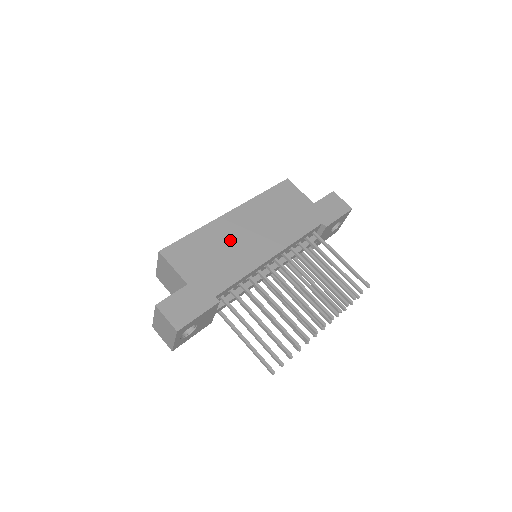
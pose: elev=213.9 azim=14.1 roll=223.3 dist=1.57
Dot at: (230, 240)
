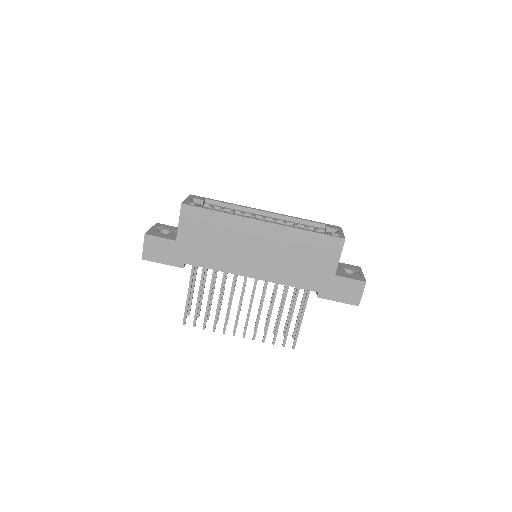
Dot at: (236, 241)
